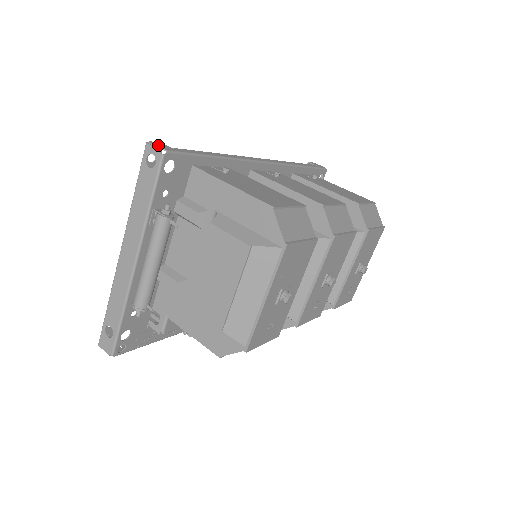
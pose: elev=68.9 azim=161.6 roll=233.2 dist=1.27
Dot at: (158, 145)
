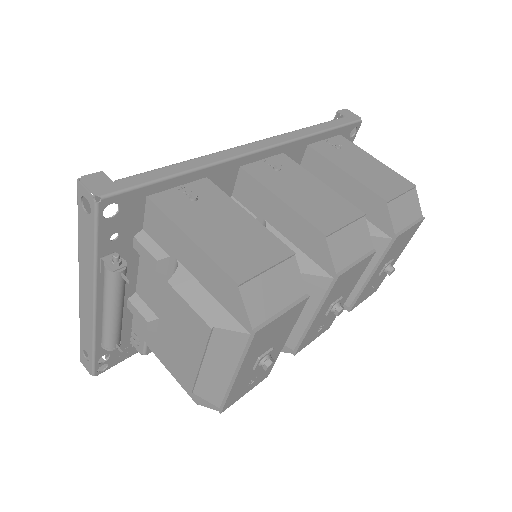
Dot at: (92, 184)
